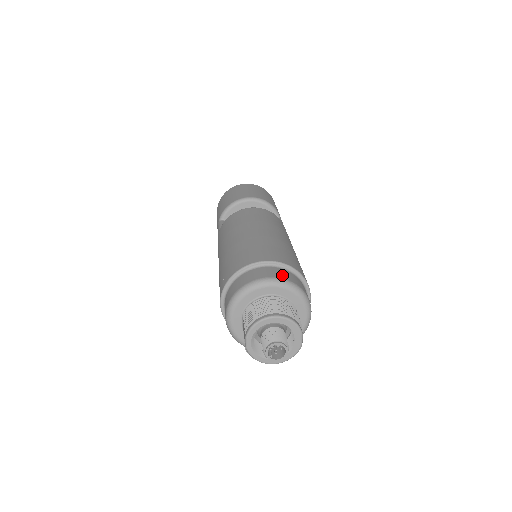
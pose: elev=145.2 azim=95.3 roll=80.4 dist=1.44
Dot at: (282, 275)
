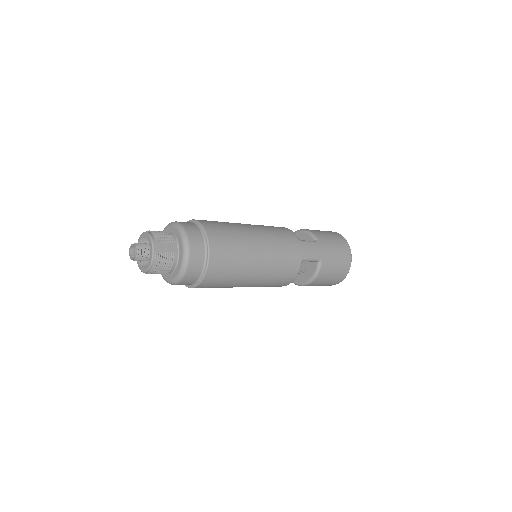
Dot at: occluded
